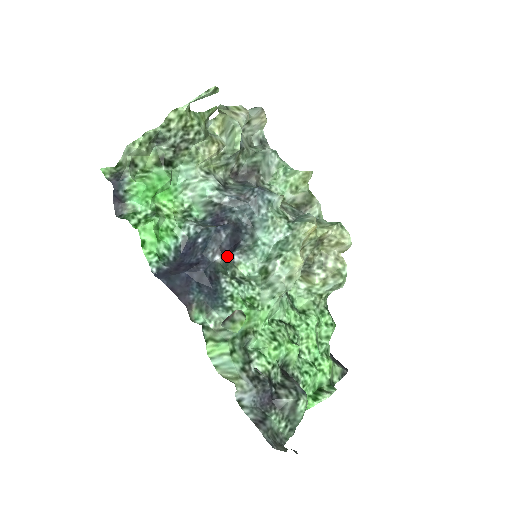
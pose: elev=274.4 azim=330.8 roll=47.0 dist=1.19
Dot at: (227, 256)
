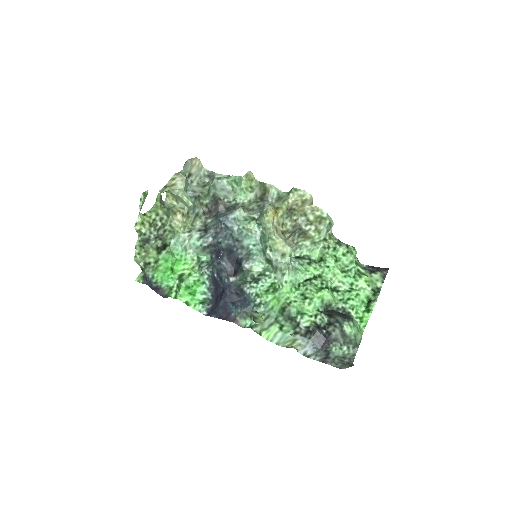
Dot at: (239, 271)
